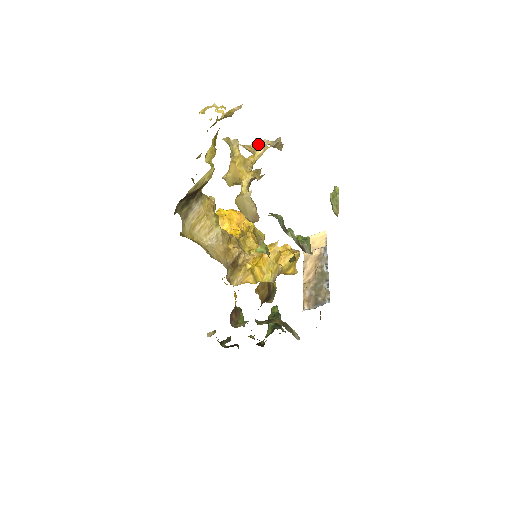
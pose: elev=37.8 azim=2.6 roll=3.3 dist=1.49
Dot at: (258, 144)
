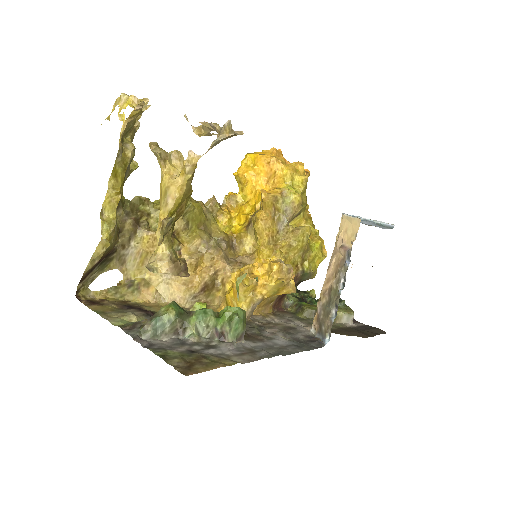
Dot at: (208, 128)
